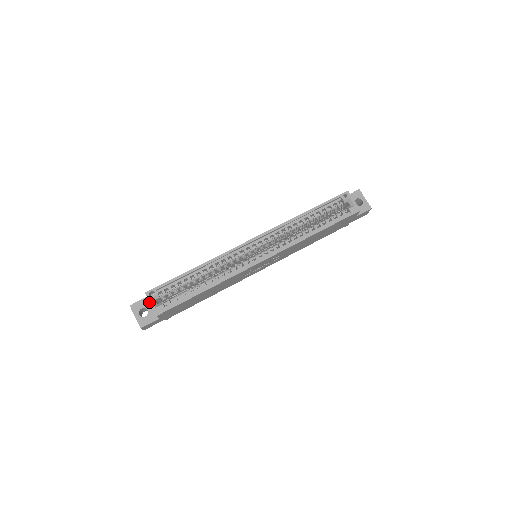
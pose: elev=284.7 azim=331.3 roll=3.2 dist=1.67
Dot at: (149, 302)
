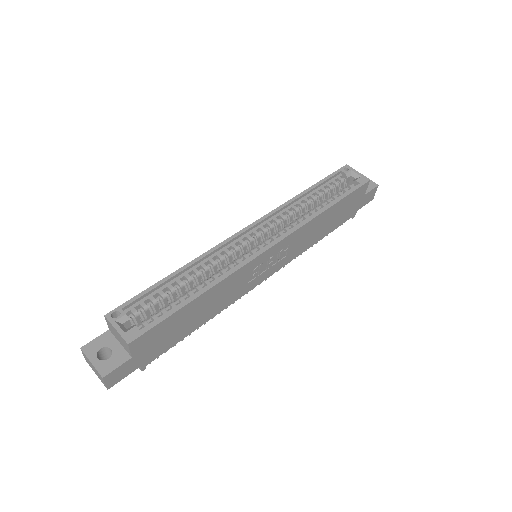
Dot at: (112, 337)
